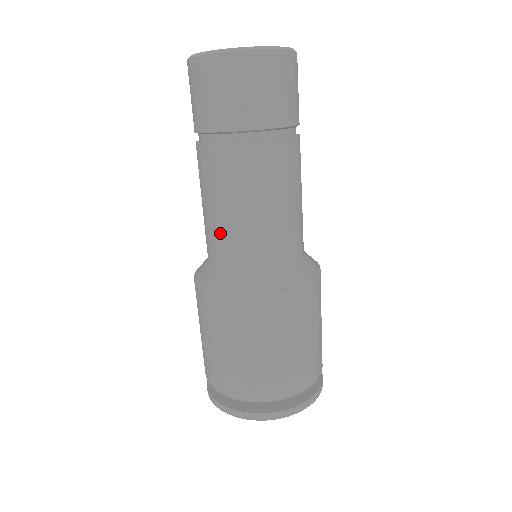
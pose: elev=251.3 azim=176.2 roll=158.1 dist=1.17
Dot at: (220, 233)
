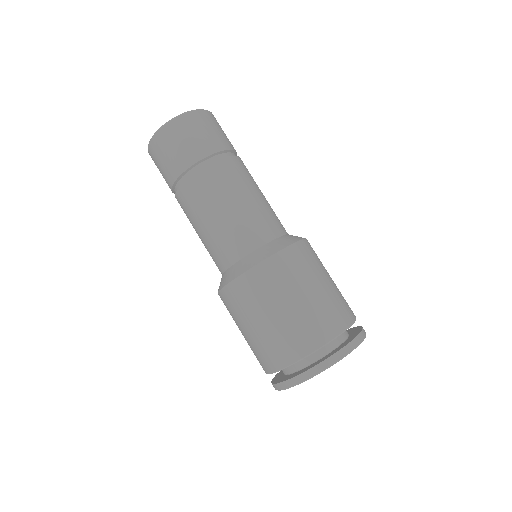
Dot at: (208, 249)
